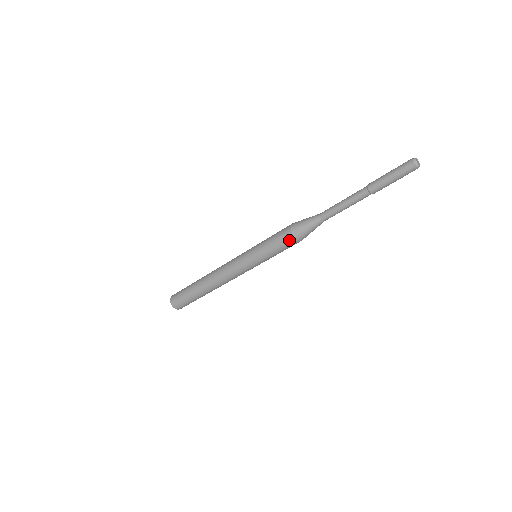
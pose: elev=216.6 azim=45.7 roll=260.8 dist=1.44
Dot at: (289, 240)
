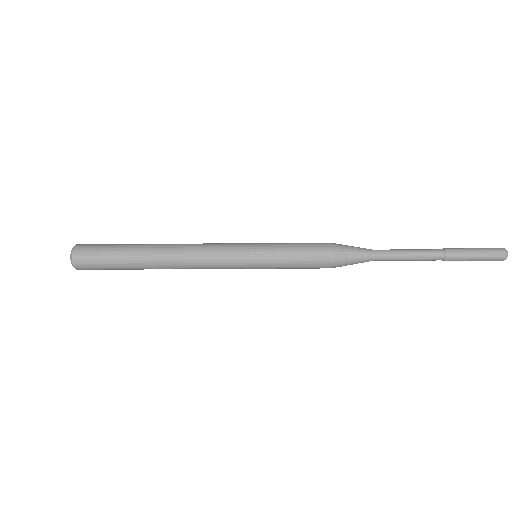
Dot at: (323, 262)
